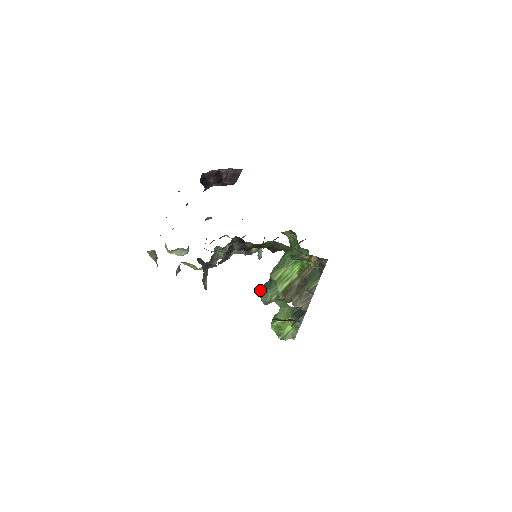
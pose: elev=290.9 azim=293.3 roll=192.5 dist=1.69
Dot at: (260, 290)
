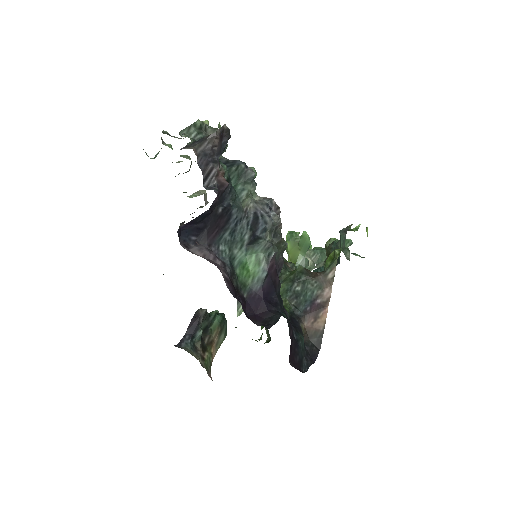
Dot at: occluded
